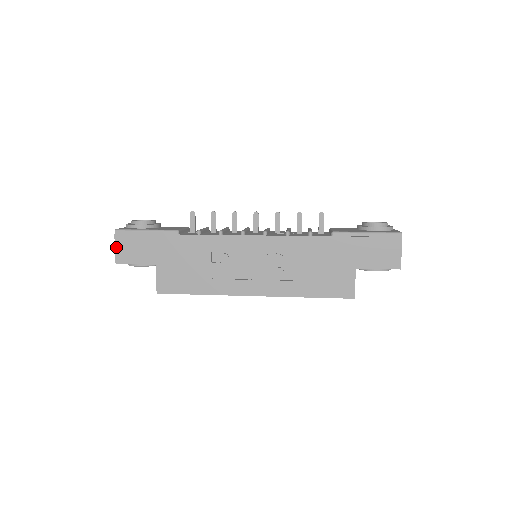
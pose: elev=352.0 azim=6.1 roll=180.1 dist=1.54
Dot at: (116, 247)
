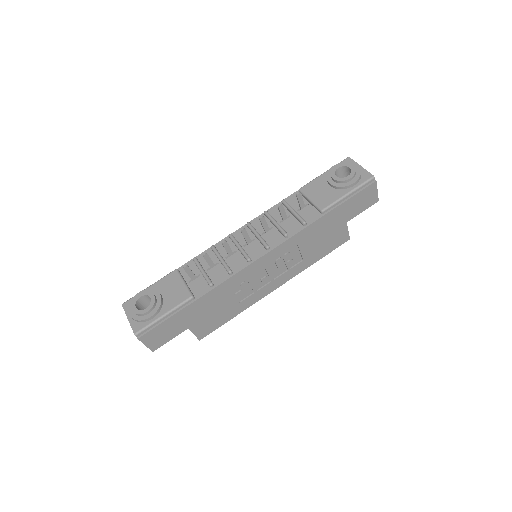
Dot at: (145, 344)
